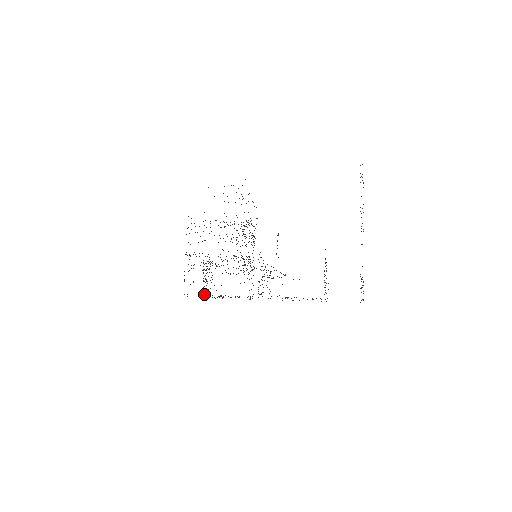
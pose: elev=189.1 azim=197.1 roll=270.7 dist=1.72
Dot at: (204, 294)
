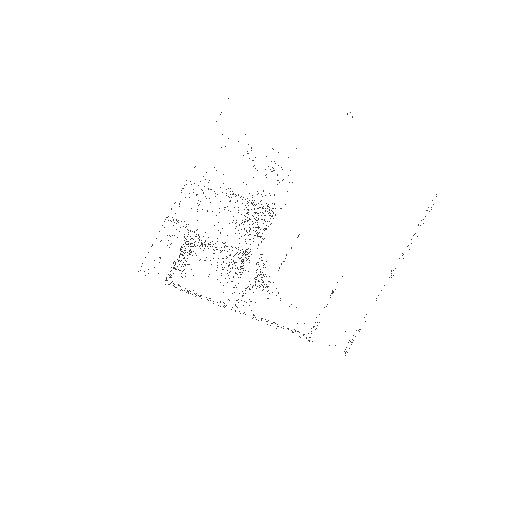
Dot at: occluded
